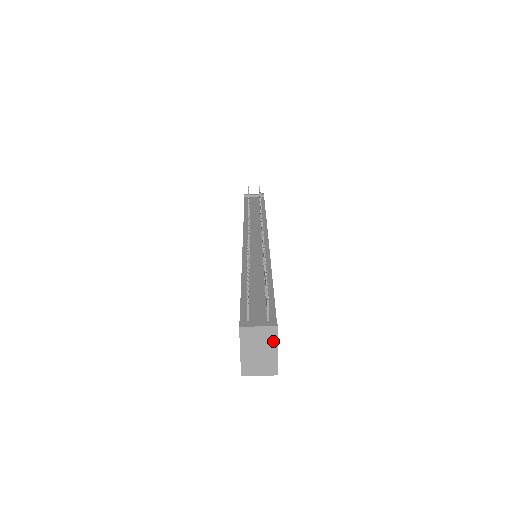
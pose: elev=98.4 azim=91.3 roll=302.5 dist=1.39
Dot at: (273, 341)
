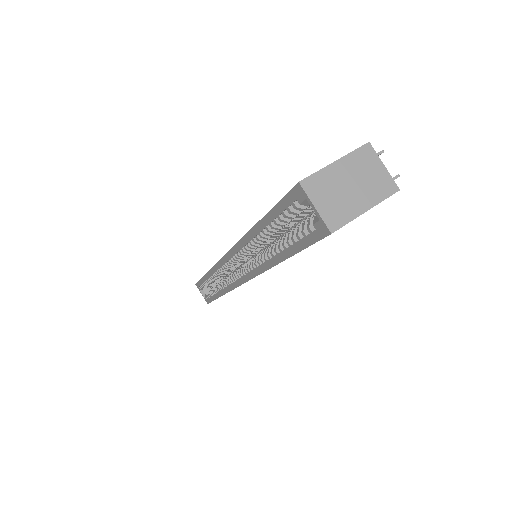
Dot at: (377, 196)
